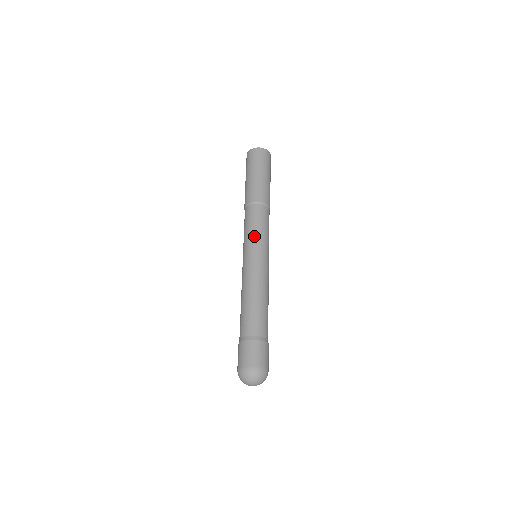
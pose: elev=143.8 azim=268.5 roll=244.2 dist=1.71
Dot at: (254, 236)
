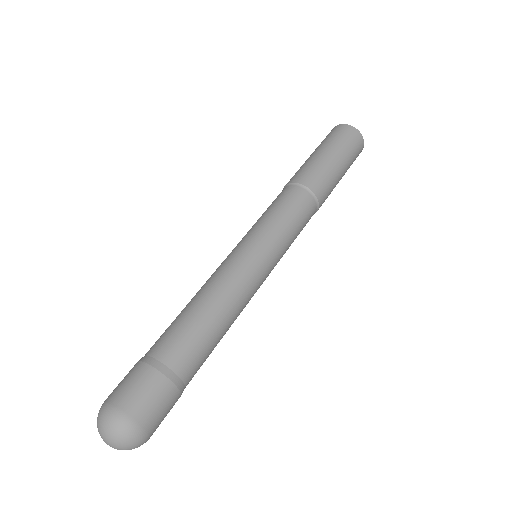
Dot at: (264, 223)
